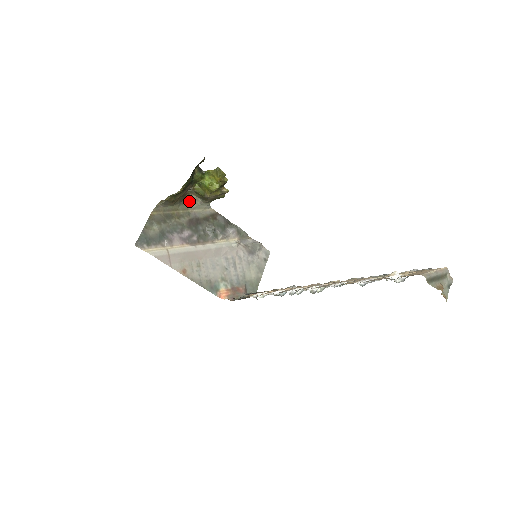
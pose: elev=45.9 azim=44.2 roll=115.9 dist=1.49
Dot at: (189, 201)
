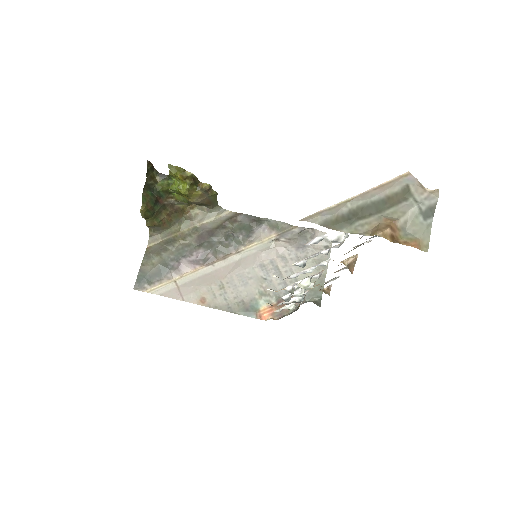
Dot at: (193, 214)
